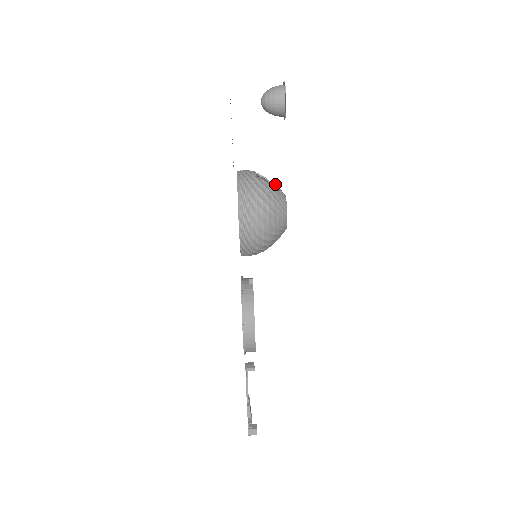
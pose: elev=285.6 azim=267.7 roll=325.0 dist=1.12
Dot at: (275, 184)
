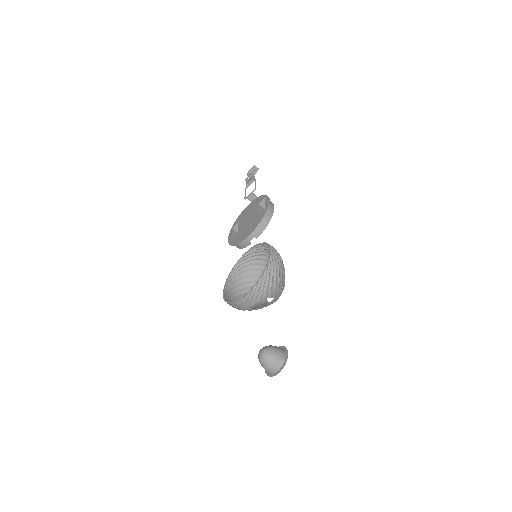
Dot at: (269, 304)
